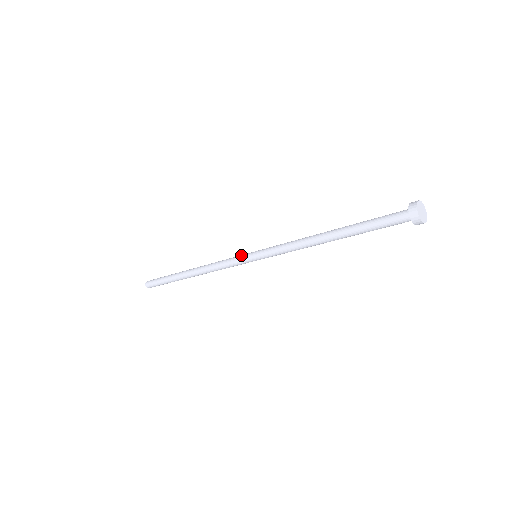
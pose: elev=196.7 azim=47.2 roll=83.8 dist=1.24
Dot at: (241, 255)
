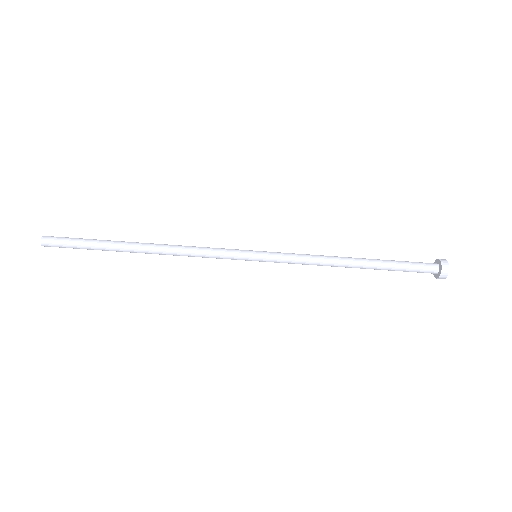
Dot at: (237, 249)
